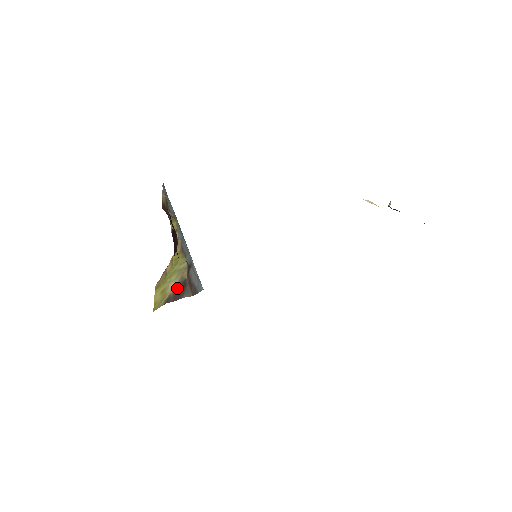
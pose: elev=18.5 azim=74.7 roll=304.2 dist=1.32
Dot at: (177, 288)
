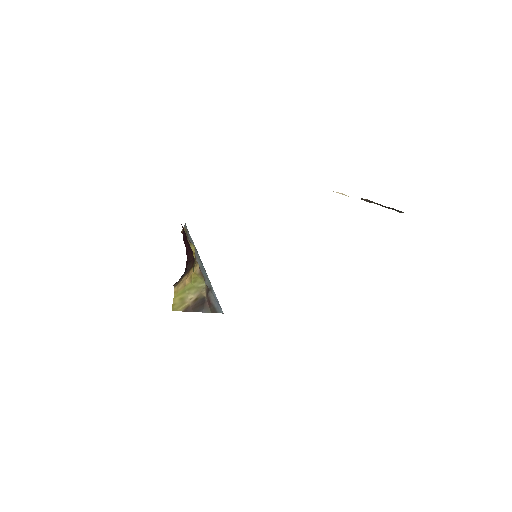
Dot at: (196, 302)
